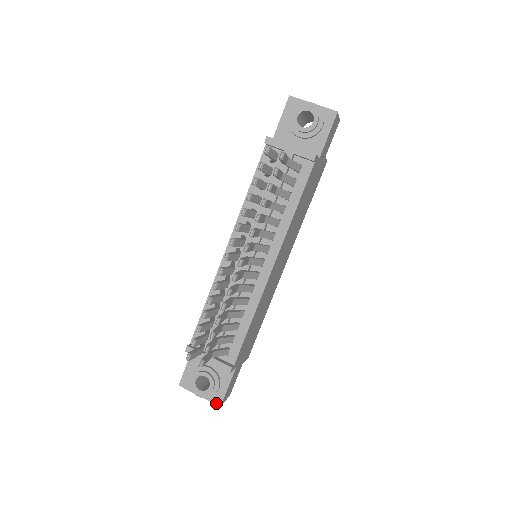
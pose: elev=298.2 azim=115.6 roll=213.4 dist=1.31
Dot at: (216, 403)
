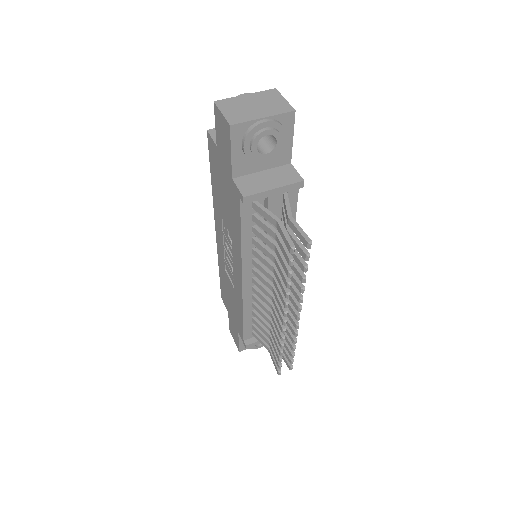
Dot at: occluded
